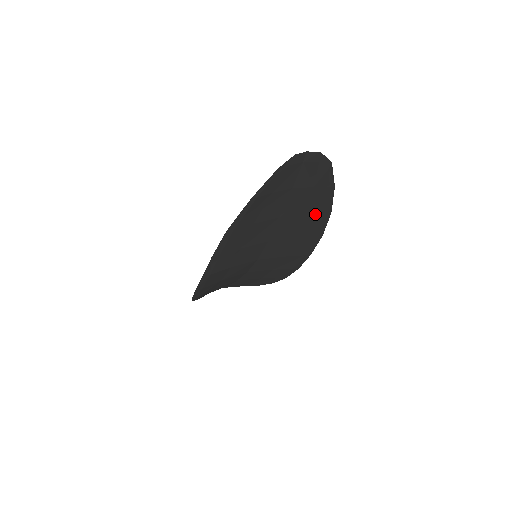
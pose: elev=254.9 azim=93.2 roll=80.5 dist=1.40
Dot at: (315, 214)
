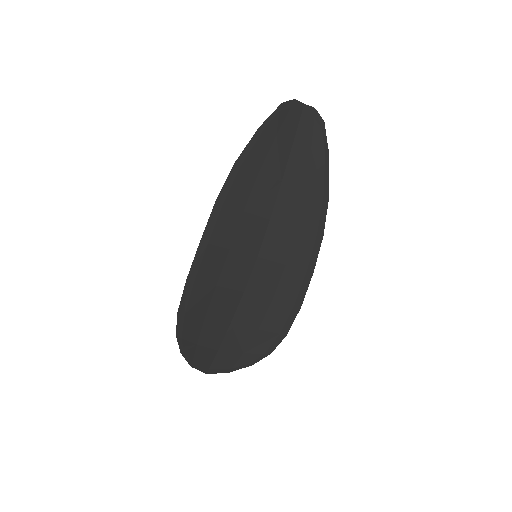
Dot at: (314, 192)
